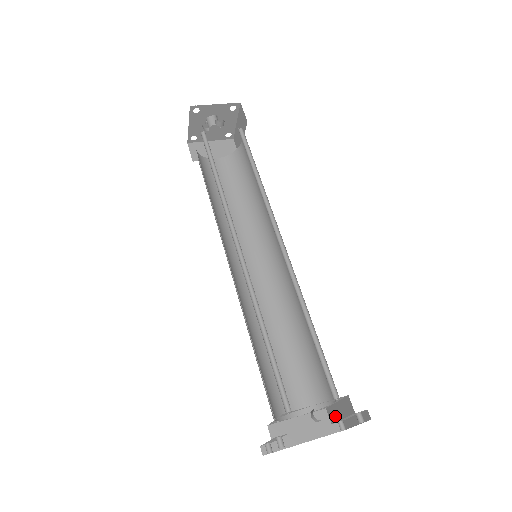
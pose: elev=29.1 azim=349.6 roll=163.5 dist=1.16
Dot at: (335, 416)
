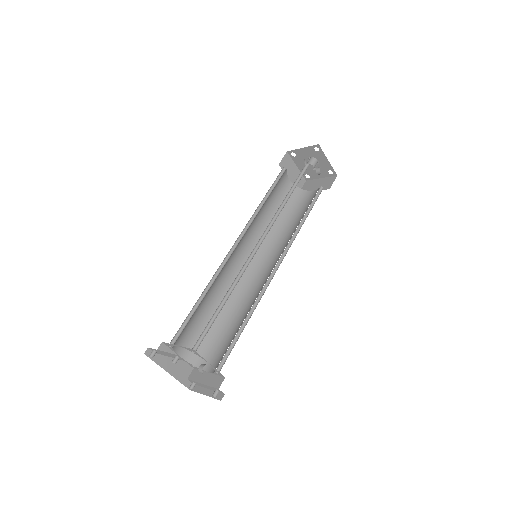
Dot at: (197, 378)
